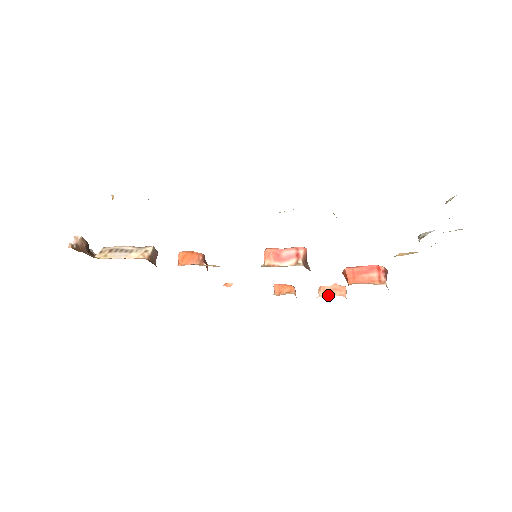
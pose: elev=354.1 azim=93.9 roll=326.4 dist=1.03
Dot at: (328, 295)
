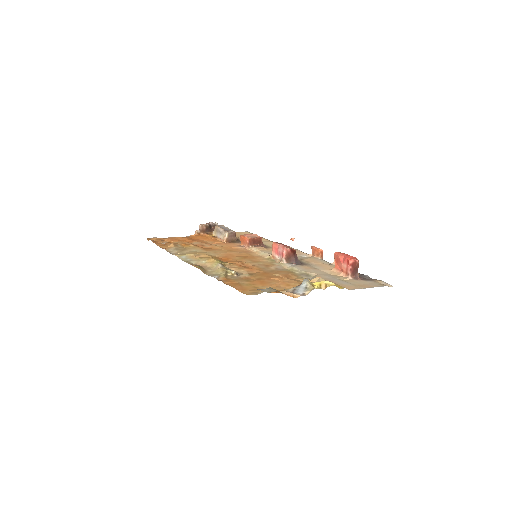
Dot at: occluded
